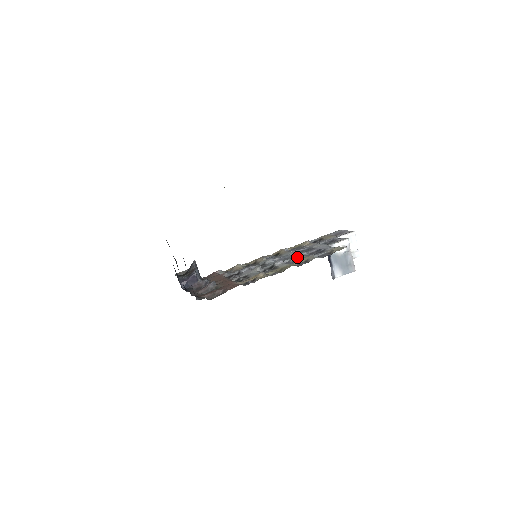
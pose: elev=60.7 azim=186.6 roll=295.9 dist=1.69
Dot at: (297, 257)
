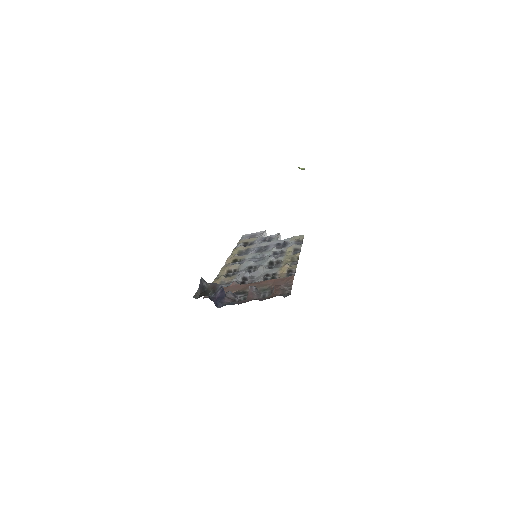
Dot at: (275, 252)
